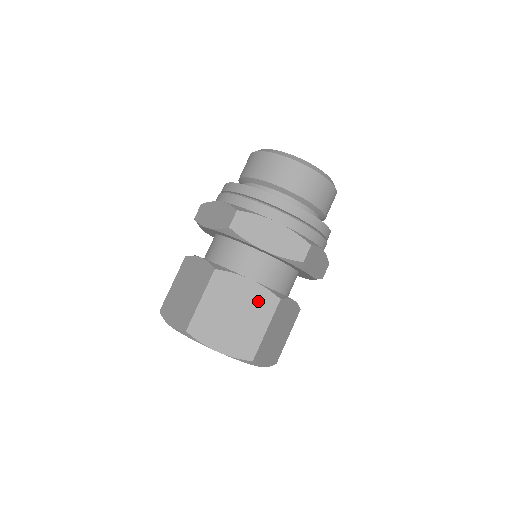
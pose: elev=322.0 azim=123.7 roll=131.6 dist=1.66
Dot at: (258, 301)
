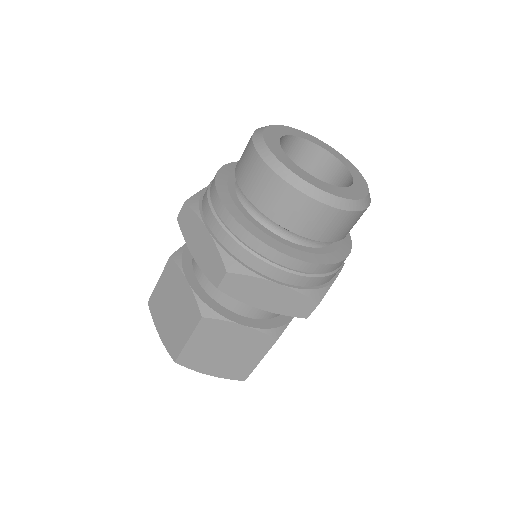
Dot at: (252, 342)
